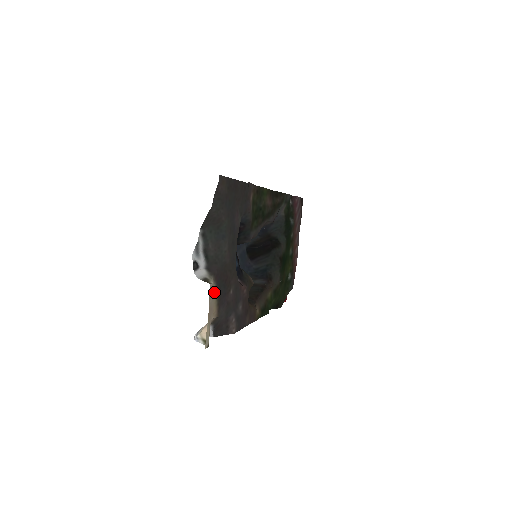
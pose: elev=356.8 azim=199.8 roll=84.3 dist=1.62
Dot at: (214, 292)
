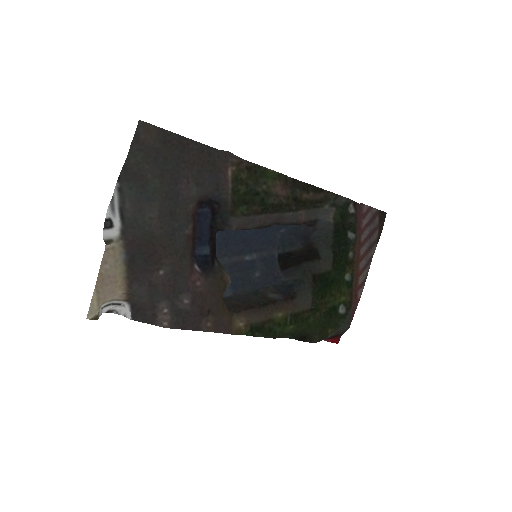
Dot at: (119, 259)
